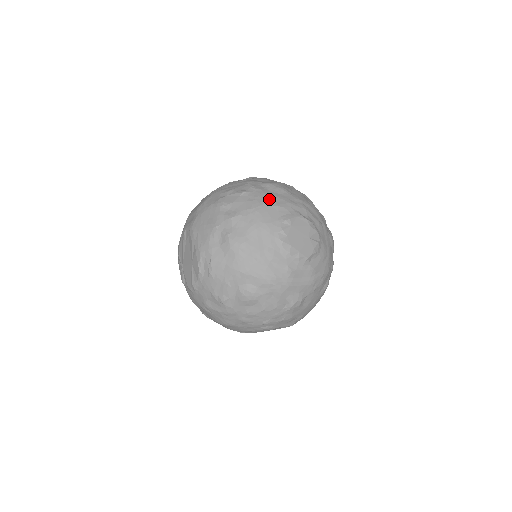
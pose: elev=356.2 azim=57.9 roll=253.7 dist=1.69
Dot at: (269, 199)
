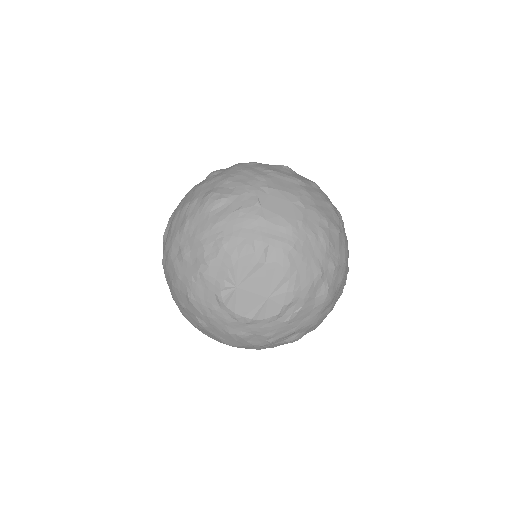
Dot at: occluded
